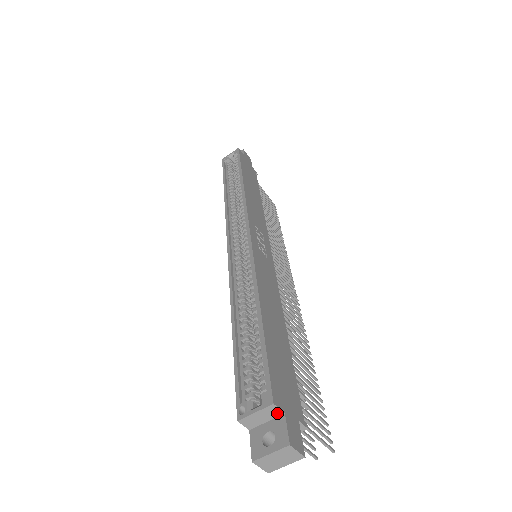
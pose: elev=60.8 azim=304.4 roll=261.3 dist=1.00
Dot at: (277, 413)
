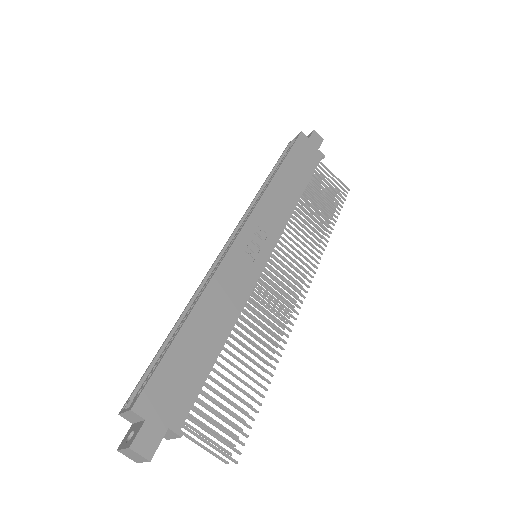
Dot at: (140, 418)
